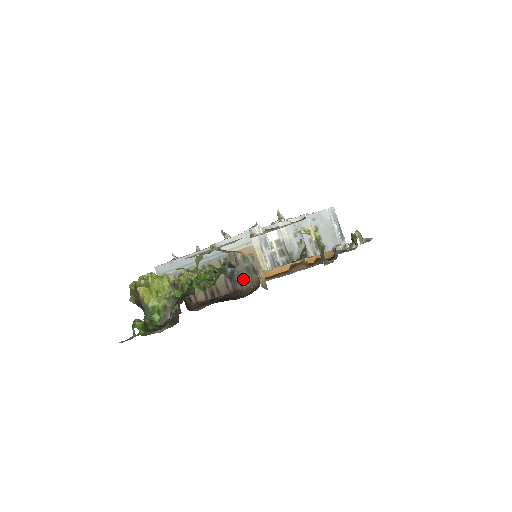
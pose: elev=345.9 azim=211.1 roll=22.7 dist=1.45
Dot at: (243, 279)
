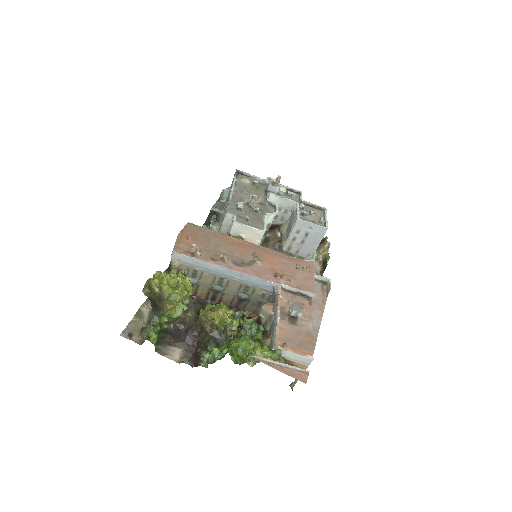
Dot at: (250, 306)
